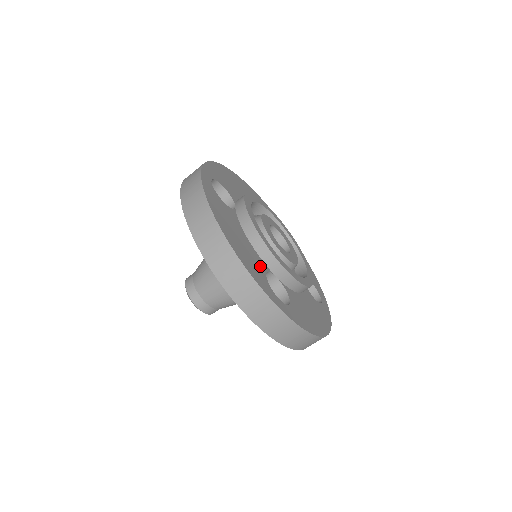
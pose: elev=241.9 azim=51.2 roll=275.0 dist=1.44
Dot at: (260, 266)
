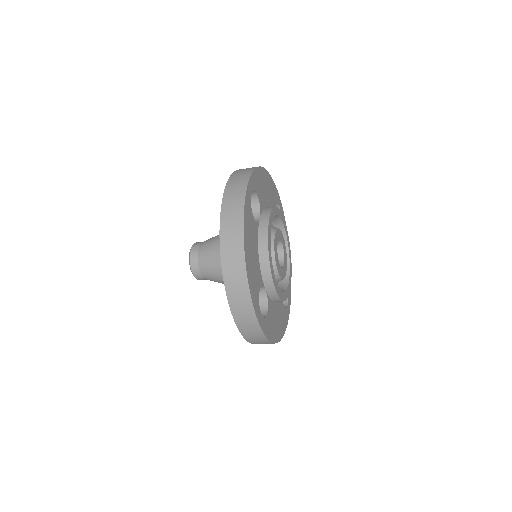
Dot at: (282, 306)
